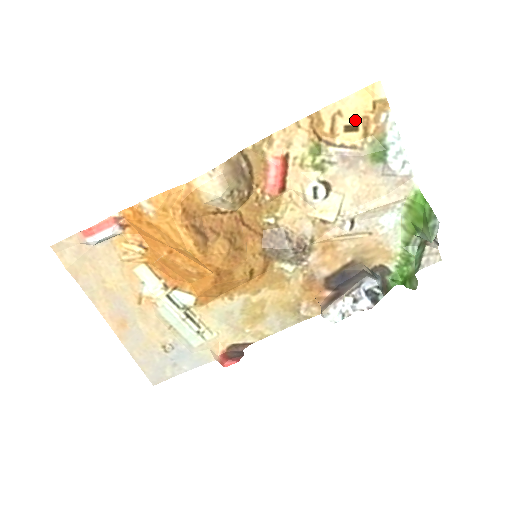
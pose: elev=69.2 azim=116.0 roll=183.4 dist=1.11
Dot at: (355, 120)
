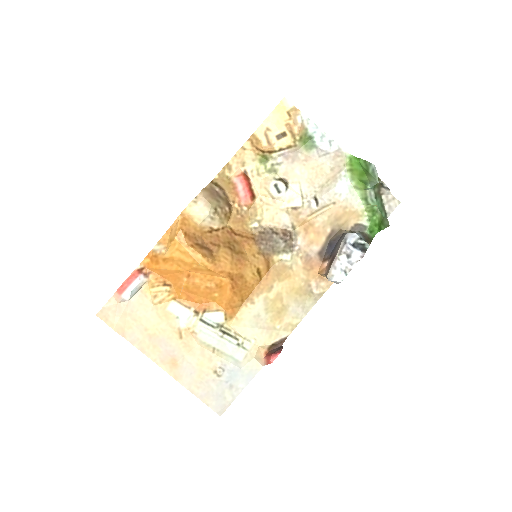
Dot at: (281, 129)
